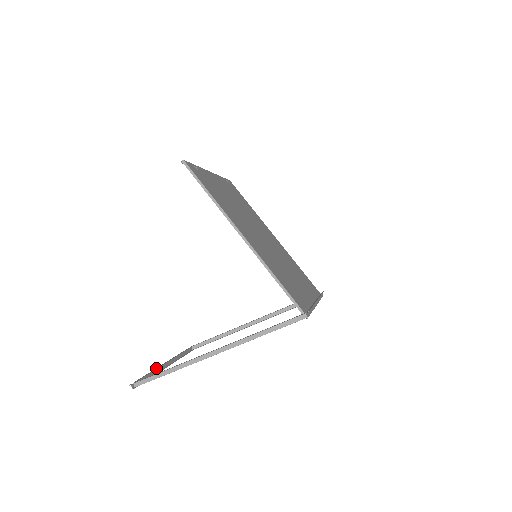
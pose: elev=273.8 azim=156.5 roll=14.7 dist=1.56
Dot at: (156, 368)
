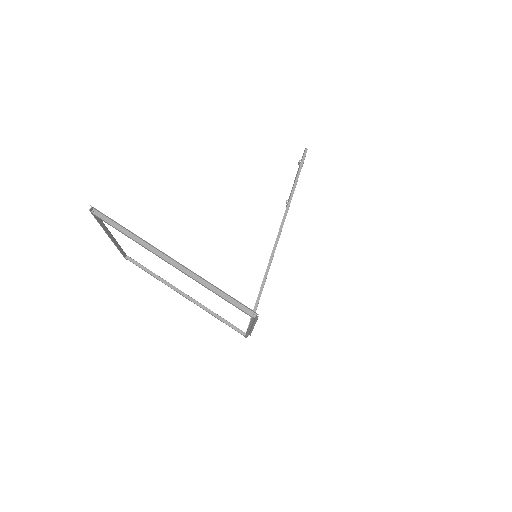
Dot at: occluded
